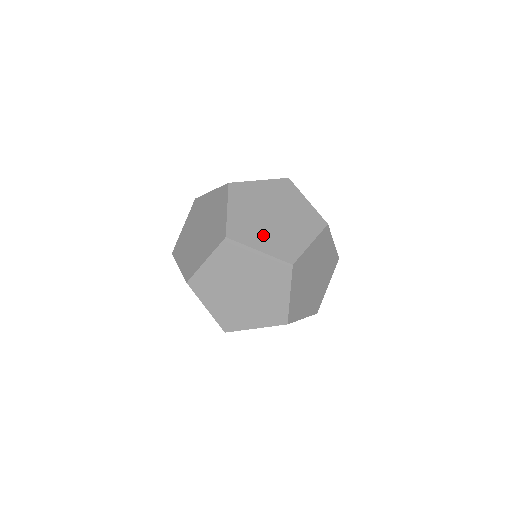
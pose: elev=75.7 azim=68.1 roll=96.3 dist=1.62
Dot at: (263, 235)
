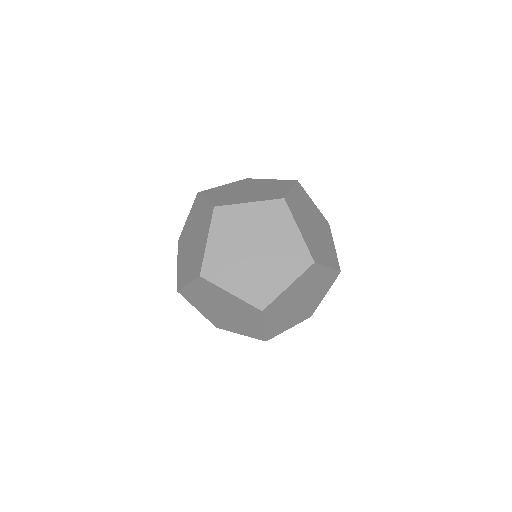
Dot at: (246, 197)
